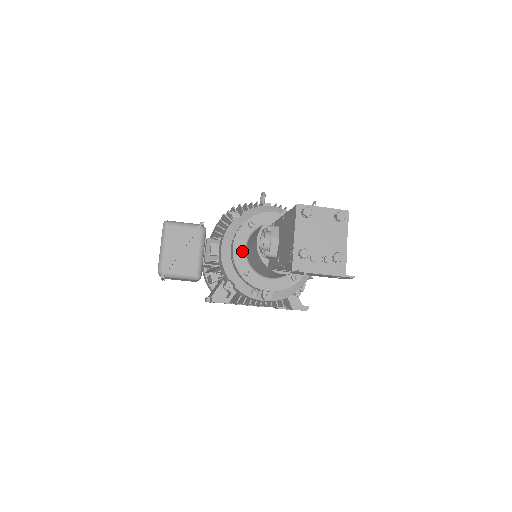
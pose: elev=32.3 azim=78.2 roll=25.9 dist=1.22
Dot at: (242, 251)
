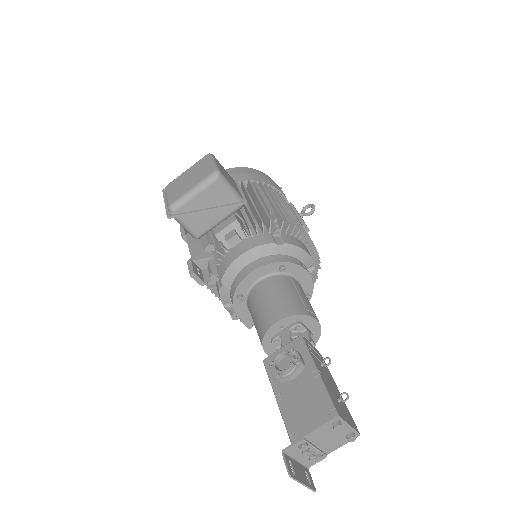
Dot at: (254, 280)
